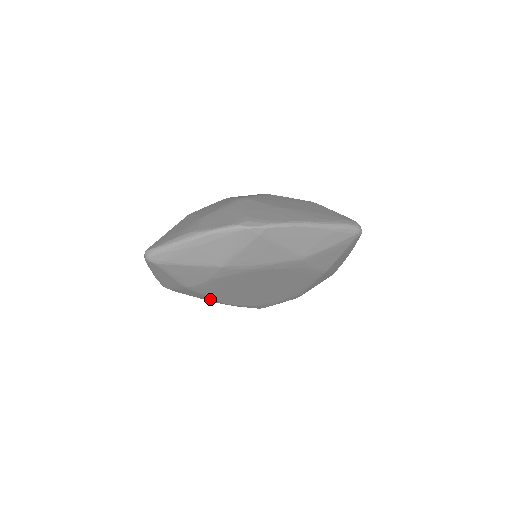
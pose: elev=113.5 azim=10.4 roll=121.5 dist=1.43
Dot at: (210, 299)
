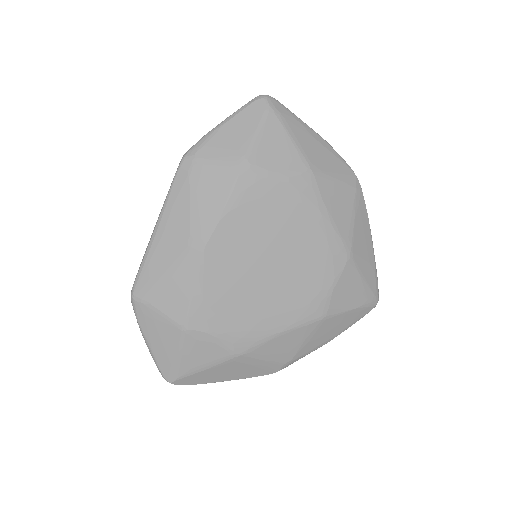
Dot at: (210, 218)
